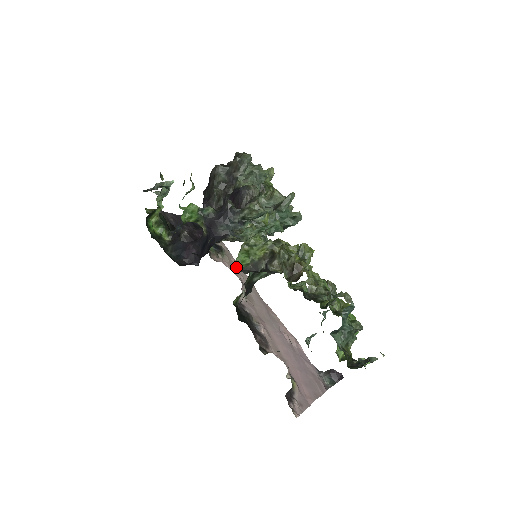
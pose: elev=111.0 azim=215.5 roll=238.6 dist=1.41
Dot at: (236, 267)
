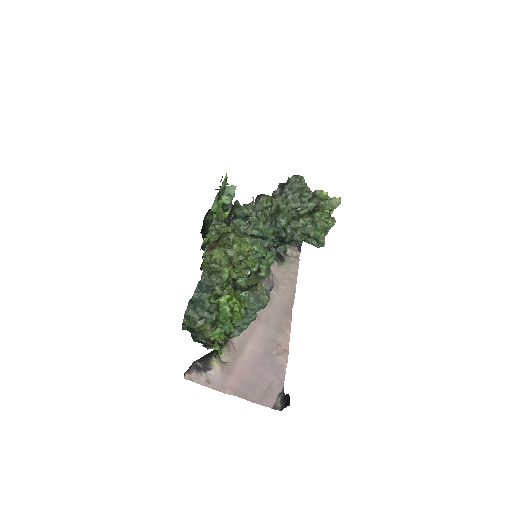
Dot at: (289, 279)
